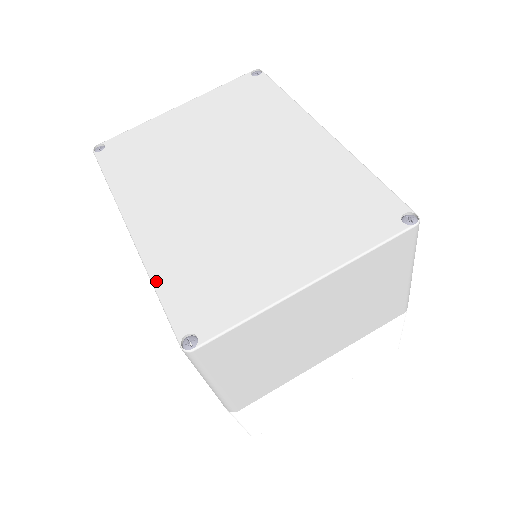
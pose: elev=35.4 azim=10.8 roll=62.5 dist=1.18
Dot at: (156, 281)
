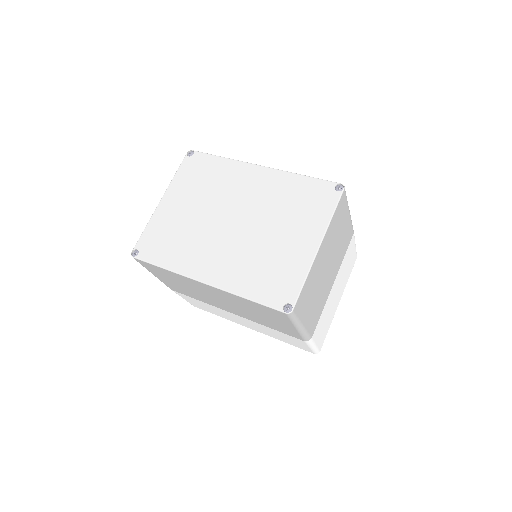
Dot at: (244, 295)
